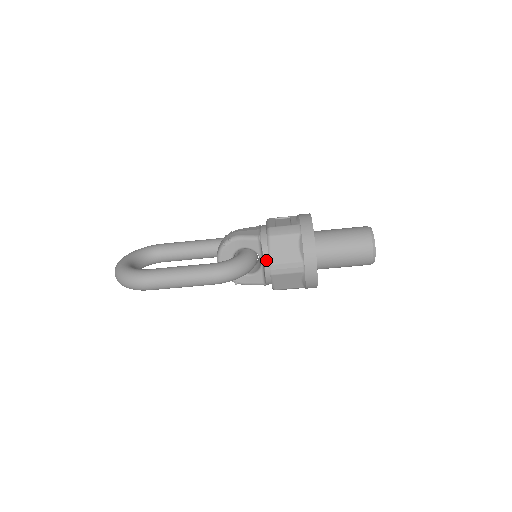
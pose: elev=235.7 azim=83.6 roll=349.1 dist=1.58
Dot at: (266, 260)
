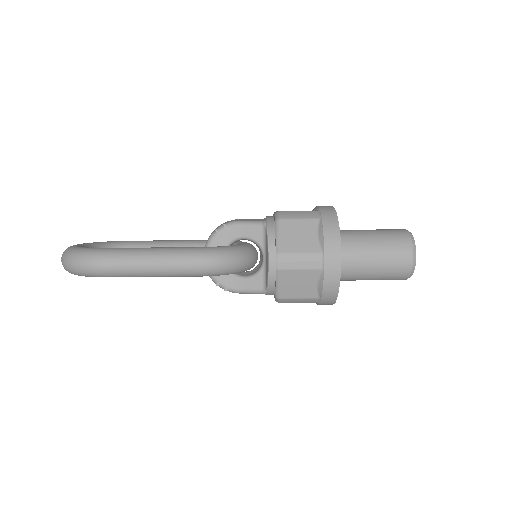
Dot at: (272, 250)
